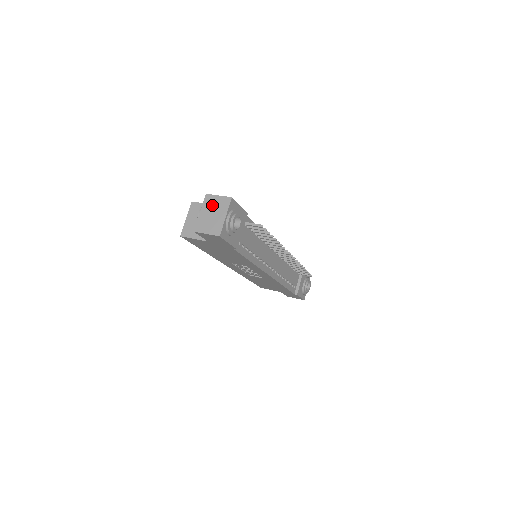
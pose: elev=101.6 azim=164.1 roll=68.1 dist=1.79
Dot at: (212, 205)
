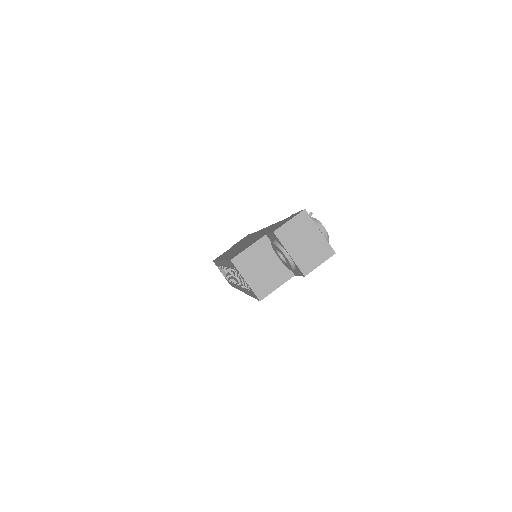
Dot at: (294, 235)
